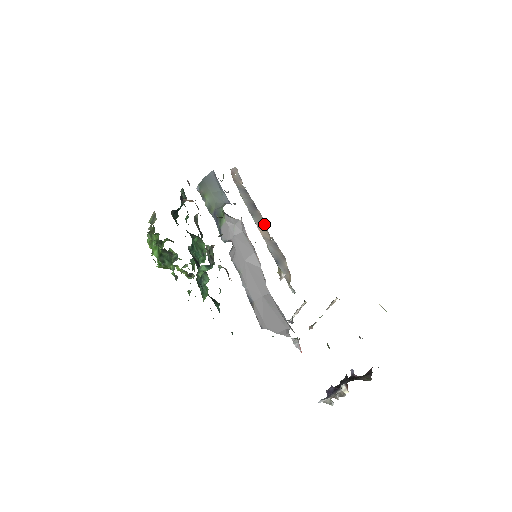
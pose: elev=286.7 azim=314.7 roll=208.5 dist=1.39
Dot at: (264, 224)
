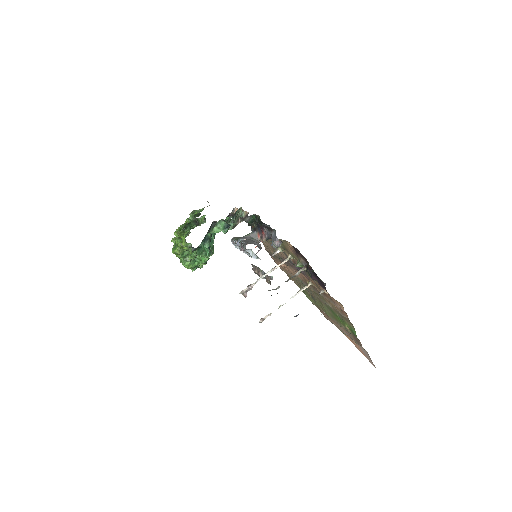
Dot at: occluded
